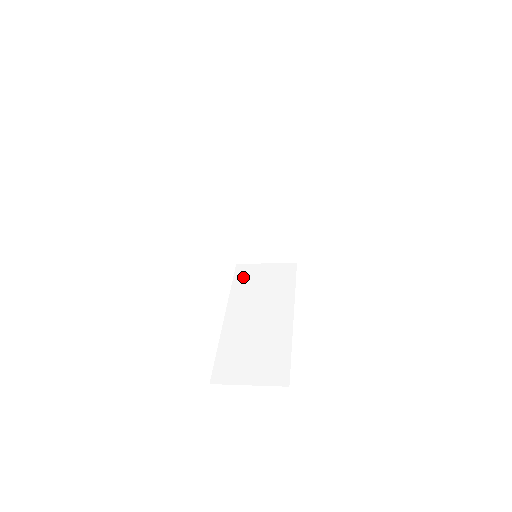
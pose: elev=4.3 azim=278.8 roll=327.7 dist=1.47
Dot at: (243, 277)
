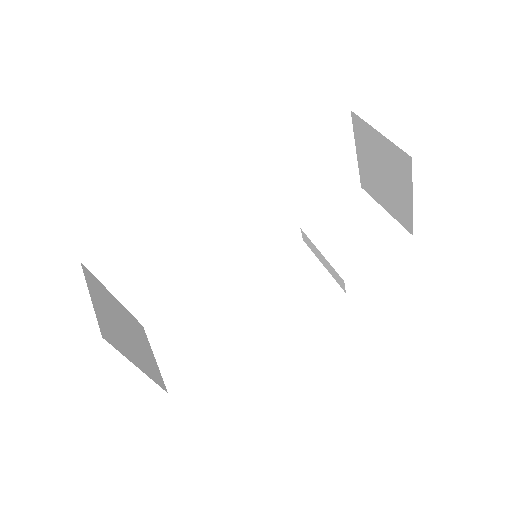
Dot at: (287, 260)
